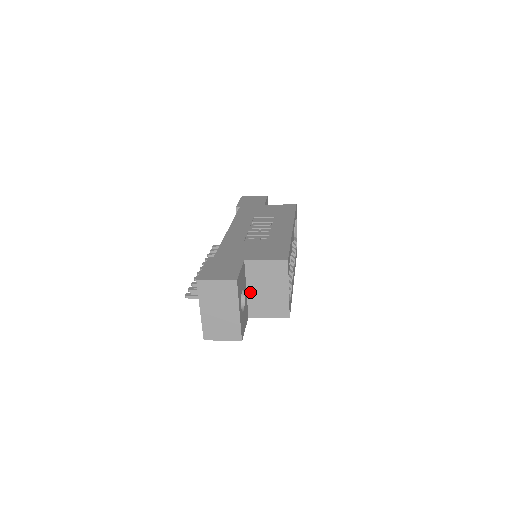
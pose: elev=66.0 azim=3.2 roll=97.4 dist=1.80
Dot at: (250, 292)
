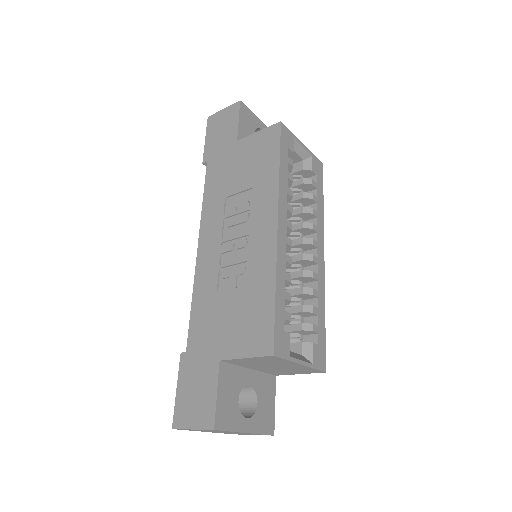
Dot at: (256, 369)
